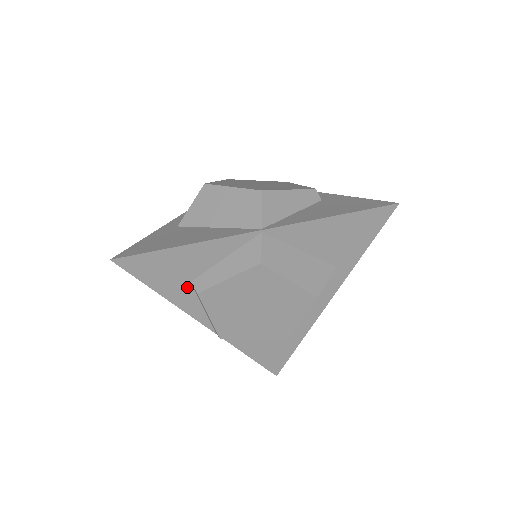
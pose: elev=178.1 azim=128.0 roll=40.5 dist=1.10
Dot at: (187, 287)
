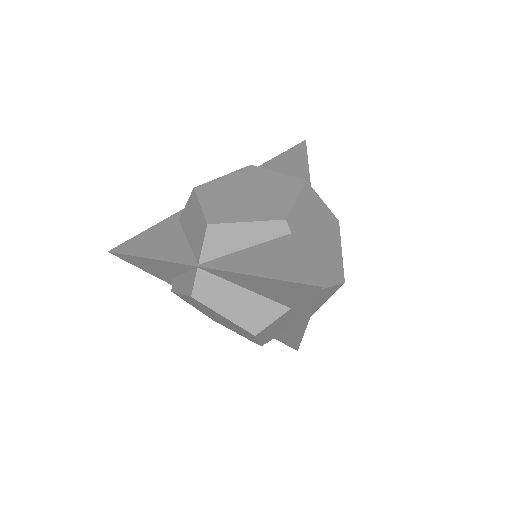
Dot at: occluded
